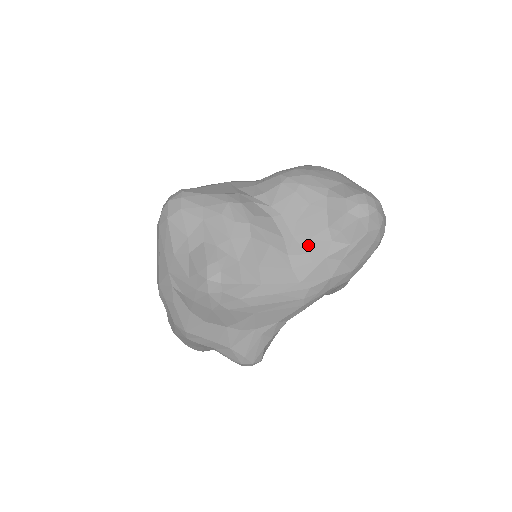
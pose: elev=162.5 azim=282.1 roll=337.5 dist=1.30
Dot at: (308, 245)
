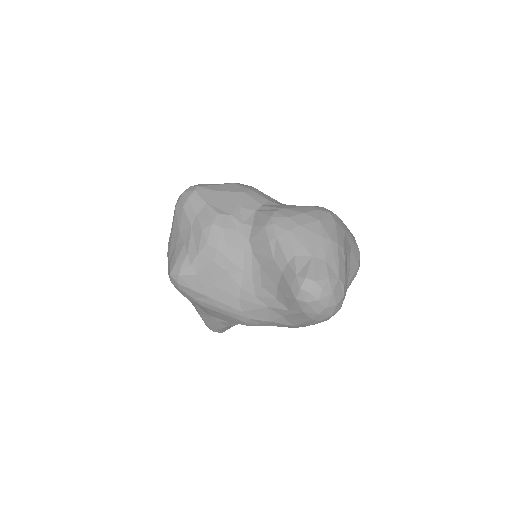
Dot at: (259, 289)
